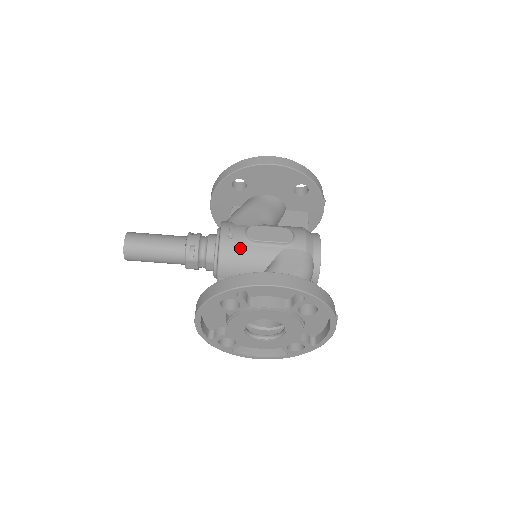
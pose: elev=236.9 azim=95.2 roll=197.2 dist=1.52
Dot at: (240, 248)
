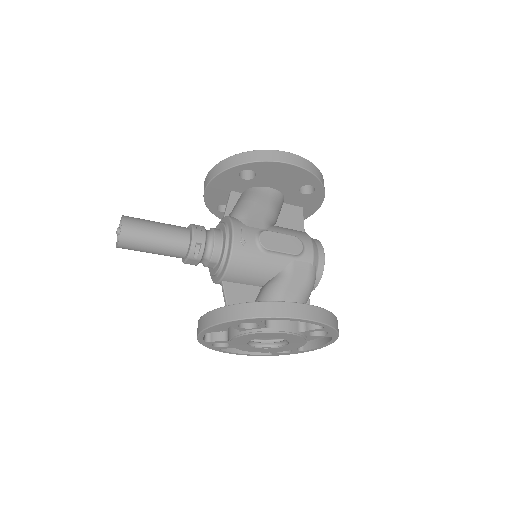
Dot at: (252, 256)
